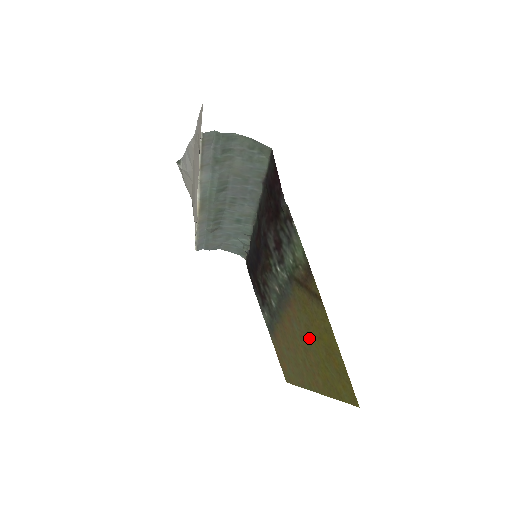
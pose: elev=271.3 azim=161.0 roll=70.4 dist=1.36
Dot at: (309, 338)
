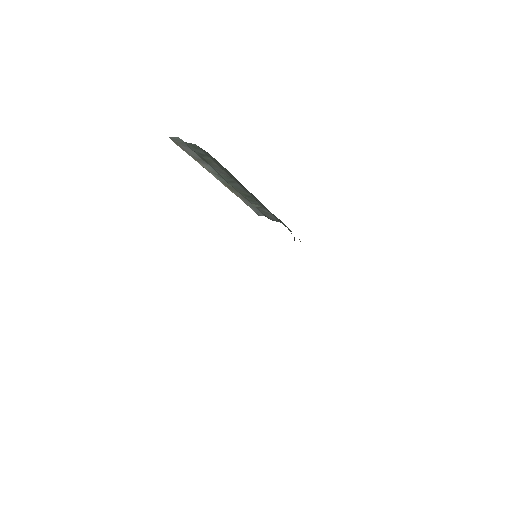
Dot at: occluded
